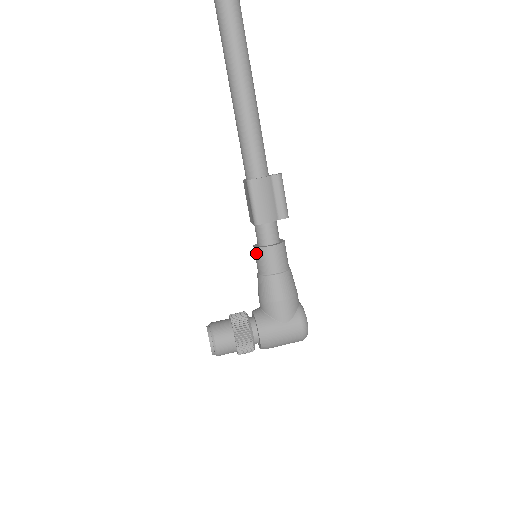
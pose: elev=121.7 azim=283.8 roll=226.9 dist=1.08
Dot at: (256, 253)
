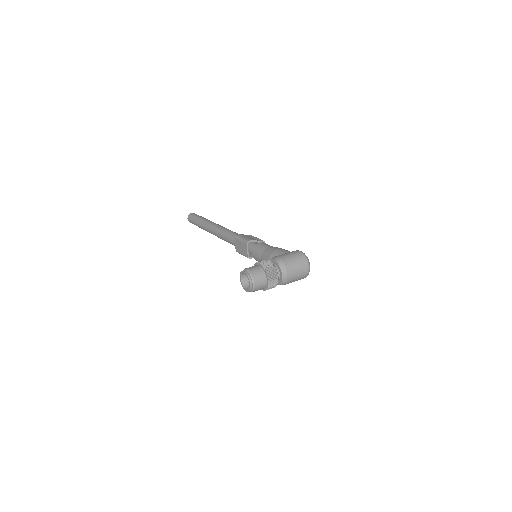
Dot at: (254, 252)
